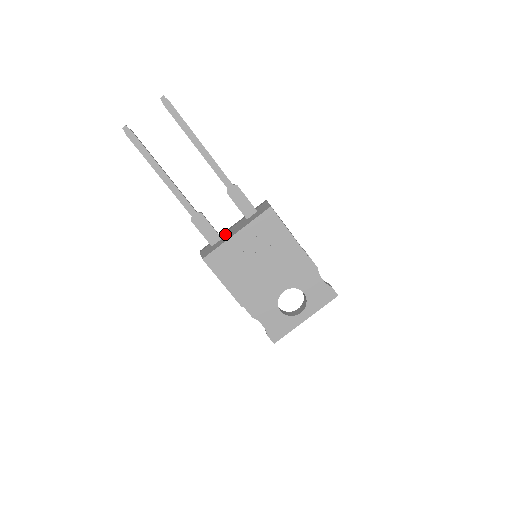
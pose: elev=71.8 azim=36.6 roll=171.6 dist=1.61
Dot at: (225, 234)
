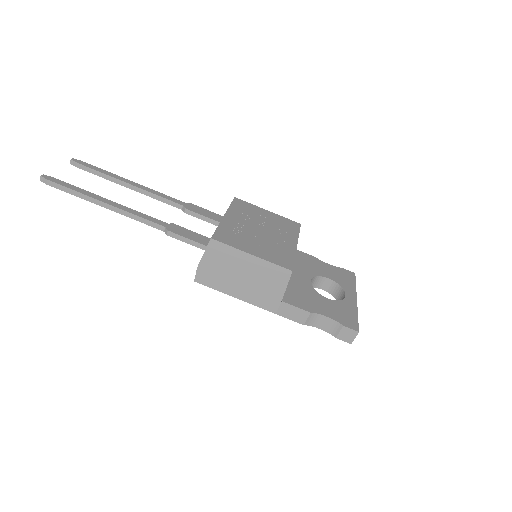
Dot at: occluded
